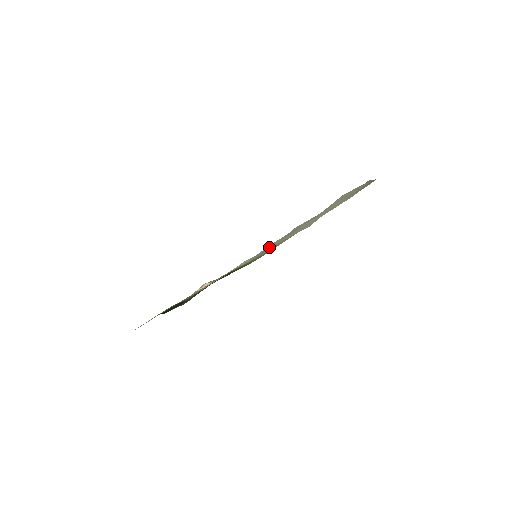
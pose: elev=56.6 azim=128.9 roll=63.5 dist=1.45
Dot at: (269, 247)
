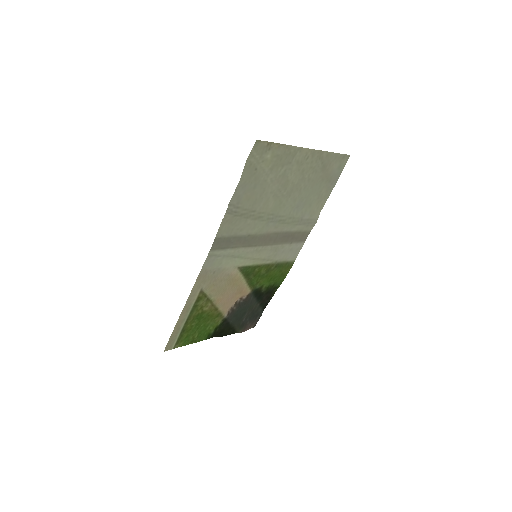
Dot at: (238, 235)
